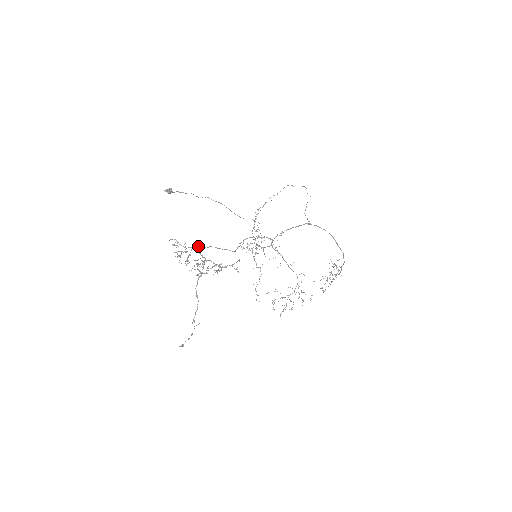
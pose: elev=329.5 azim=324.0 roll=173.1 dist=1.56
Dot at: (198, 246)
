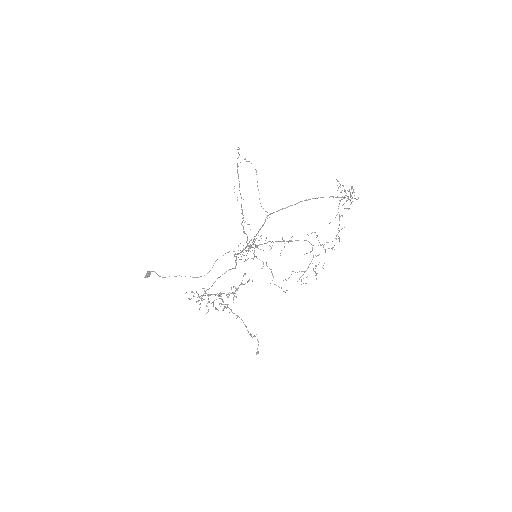
Dot at: (205, 291)
